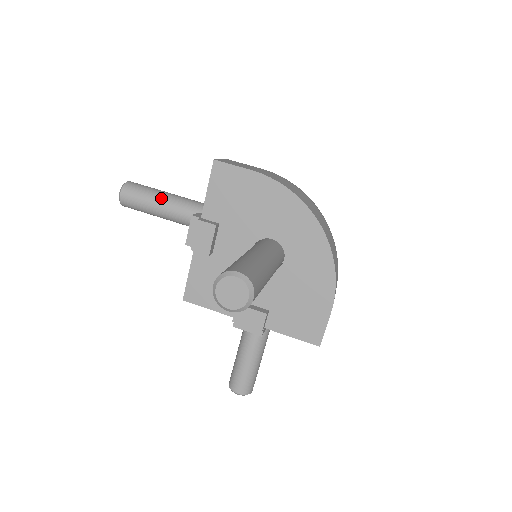
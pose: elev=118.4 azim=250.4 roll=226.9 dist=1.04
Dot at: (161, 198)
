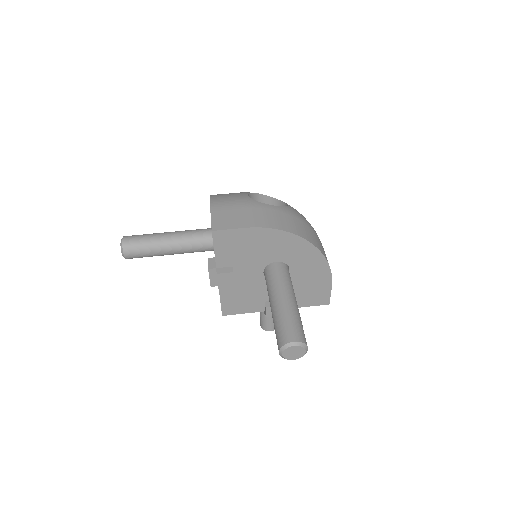
Dot at: (160, 245)
